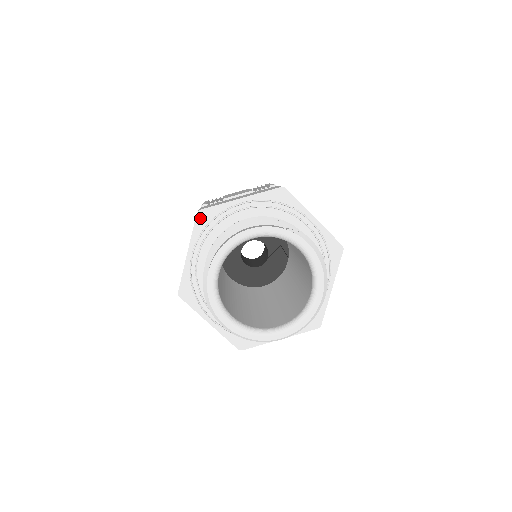
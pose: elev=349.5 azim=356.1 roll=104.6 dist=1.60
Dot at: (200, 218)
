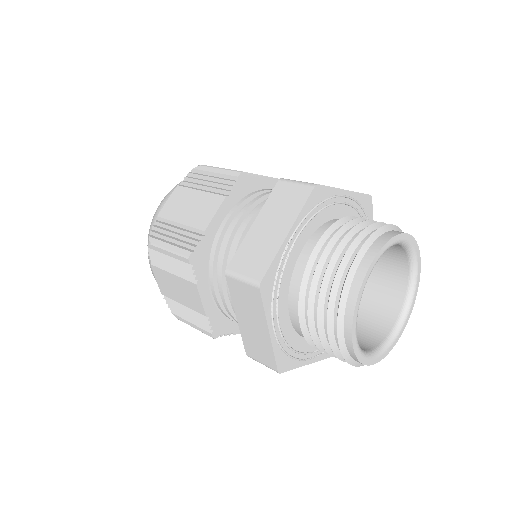
Dot at: (314, 194)
